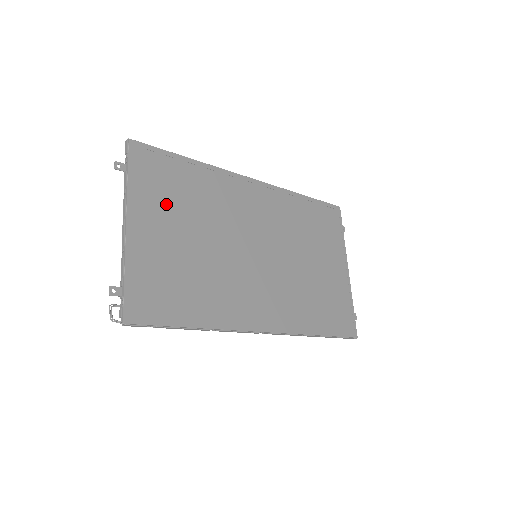
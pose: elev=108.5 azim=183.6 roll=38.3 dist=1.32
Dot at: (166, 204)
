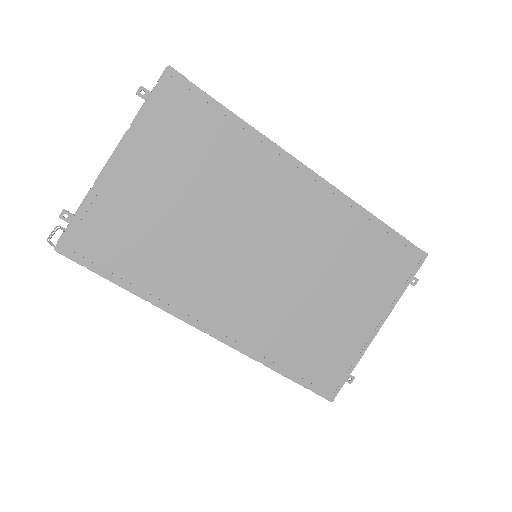
Dot at: (172, 155)
